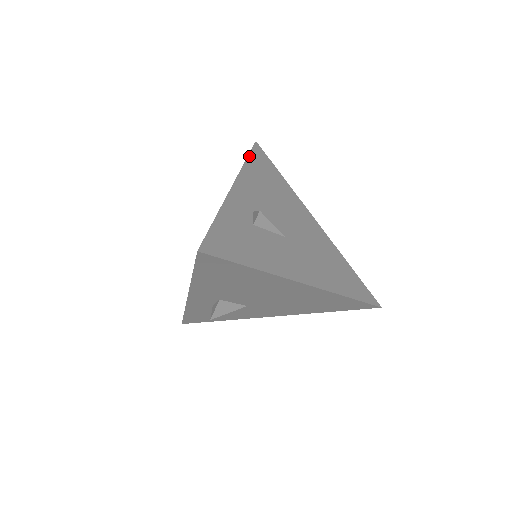
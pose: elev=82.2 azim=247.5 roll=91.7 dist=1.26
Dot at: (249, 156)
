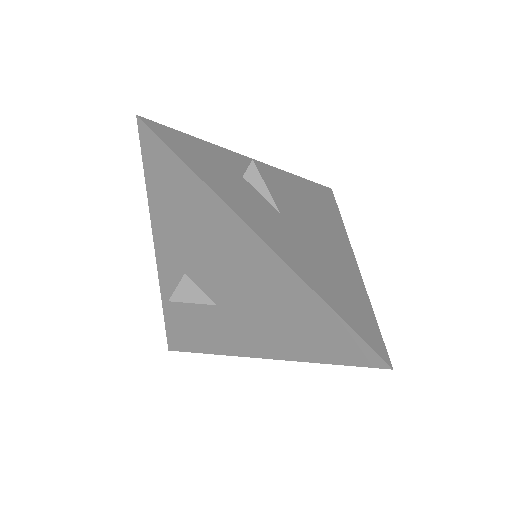
Dot at: (307, 180)
